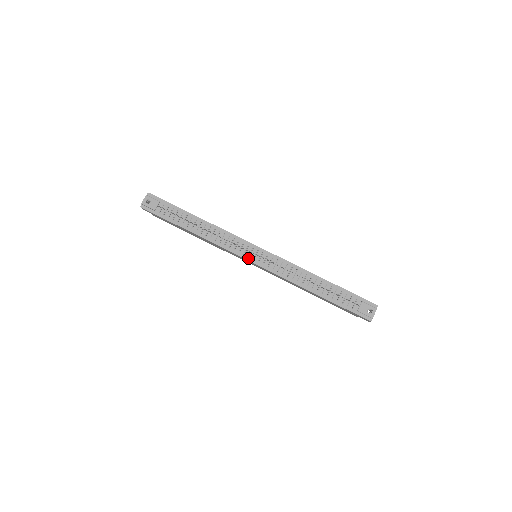
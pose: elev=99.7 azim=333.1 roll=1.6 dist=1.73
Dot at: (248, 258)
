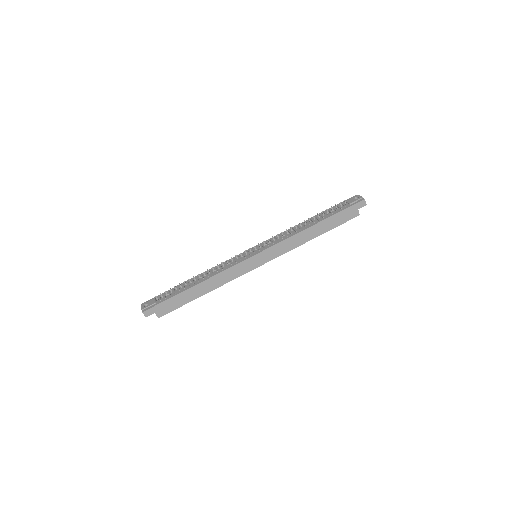
Dot at: (251, 256)
